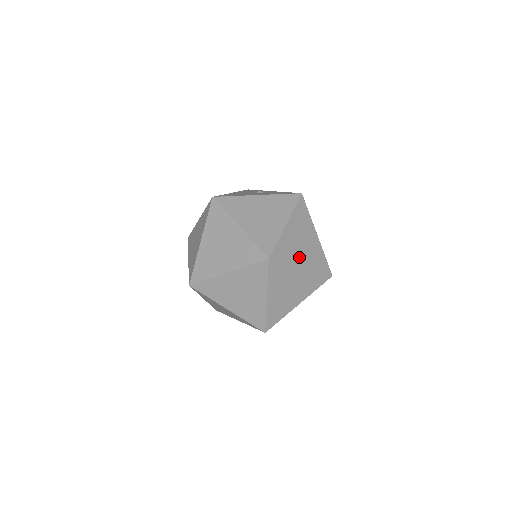
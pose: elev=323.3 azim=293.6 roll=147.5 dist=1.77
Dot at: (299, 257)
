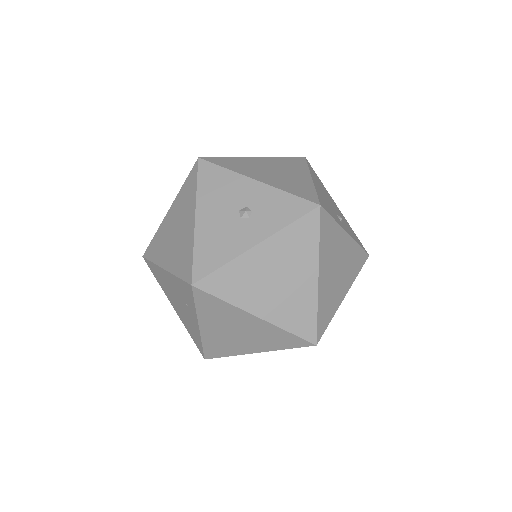
Dot at: (339, 292)
